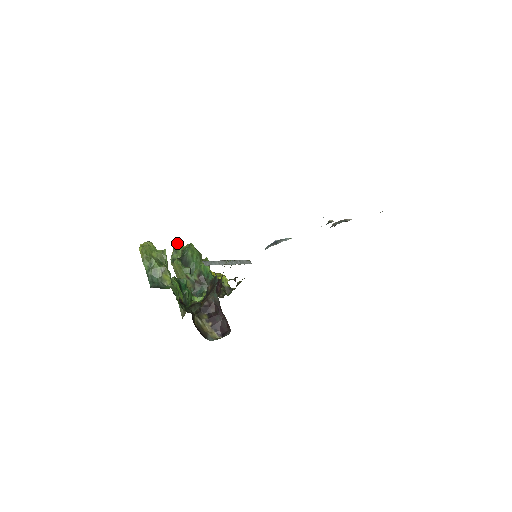
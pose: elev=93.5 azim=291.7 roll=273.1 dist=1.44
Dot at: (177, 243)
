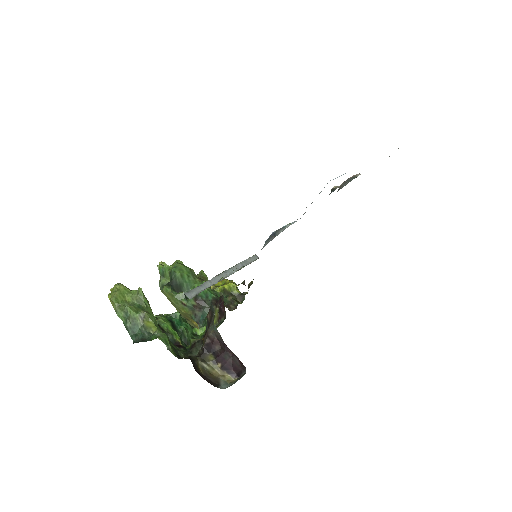
Dot at: (163, 263)
